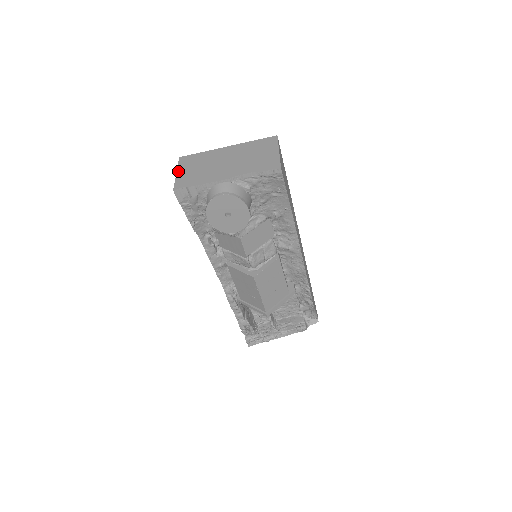
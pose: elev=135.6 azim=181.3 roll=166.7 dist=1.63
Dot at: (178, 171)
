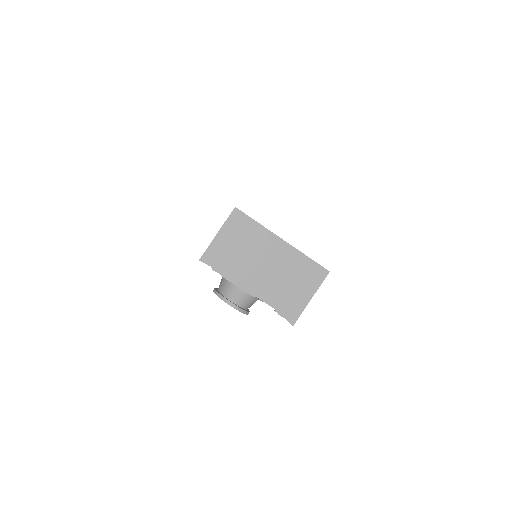
Dot at: (220, 233)
